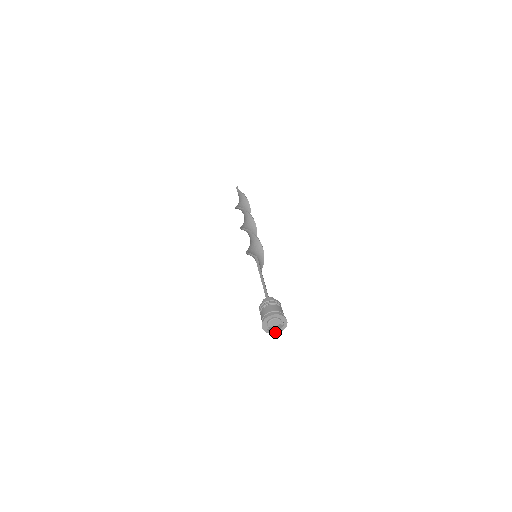
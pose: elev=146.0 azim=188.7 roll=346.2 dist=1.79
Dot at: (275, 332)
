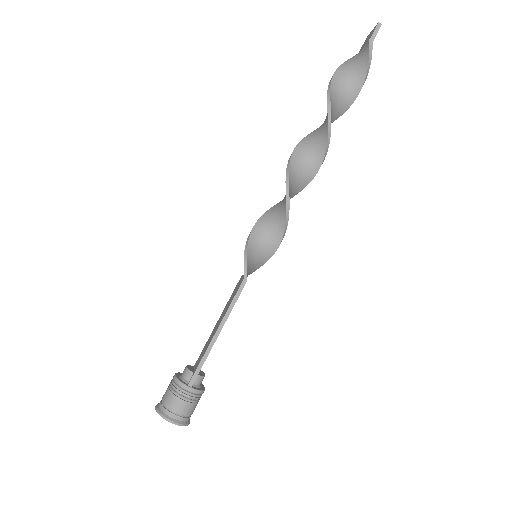
Dot at: occluded
